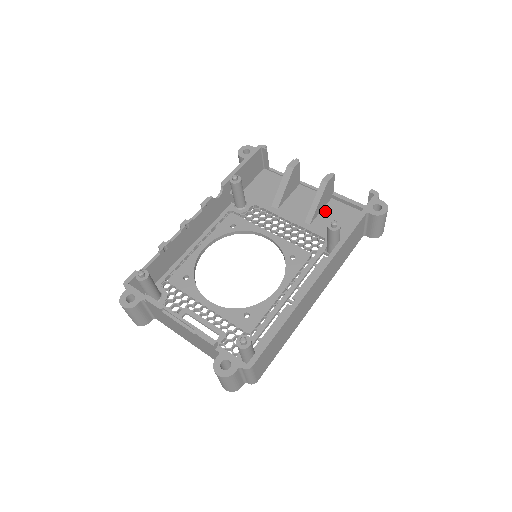
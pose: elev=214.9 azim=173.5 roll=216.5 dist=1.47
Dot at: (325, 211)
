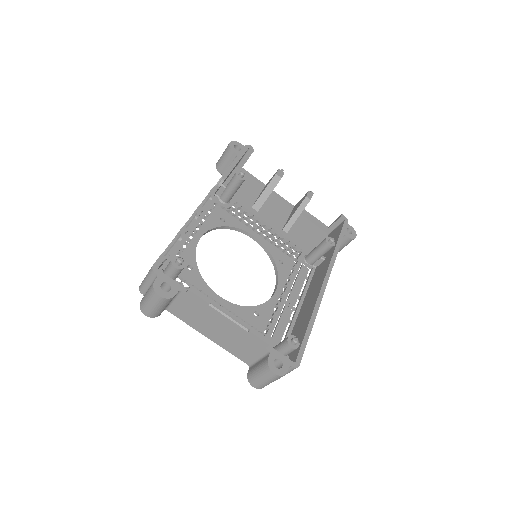
Dot at: (296, 223)
